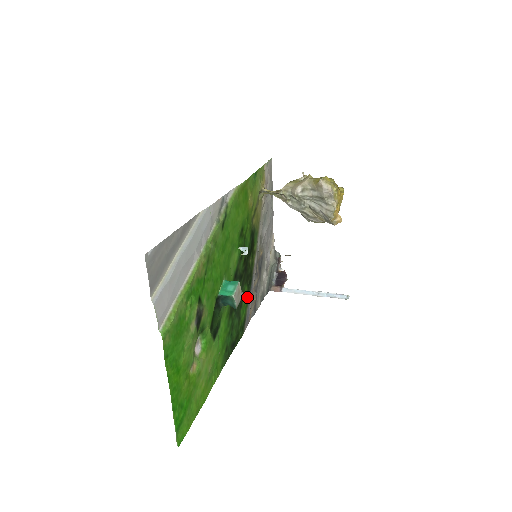
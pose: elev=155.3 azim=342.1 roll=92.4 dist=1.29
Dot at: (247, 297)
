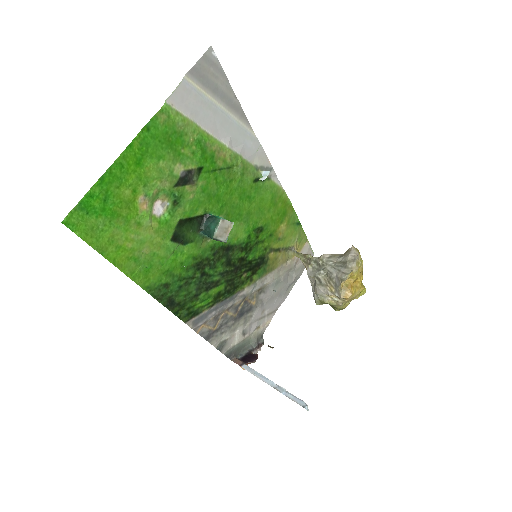
Dot at: (216, 298)
